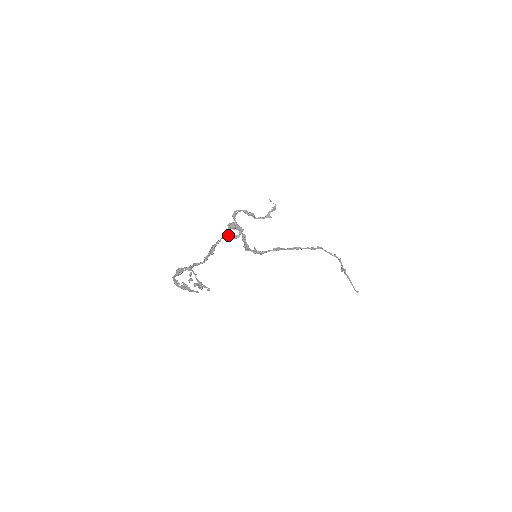
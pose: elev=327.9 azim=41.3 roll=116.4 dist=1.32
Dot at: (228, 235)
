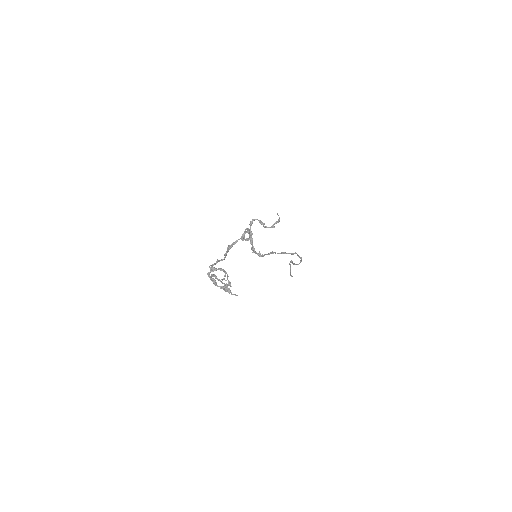
Dot at: (243, 238)
